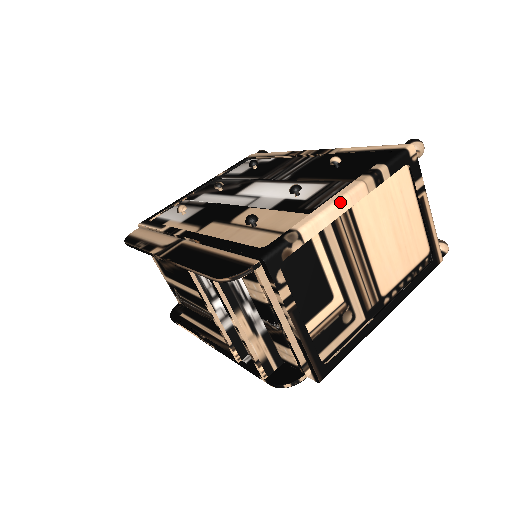
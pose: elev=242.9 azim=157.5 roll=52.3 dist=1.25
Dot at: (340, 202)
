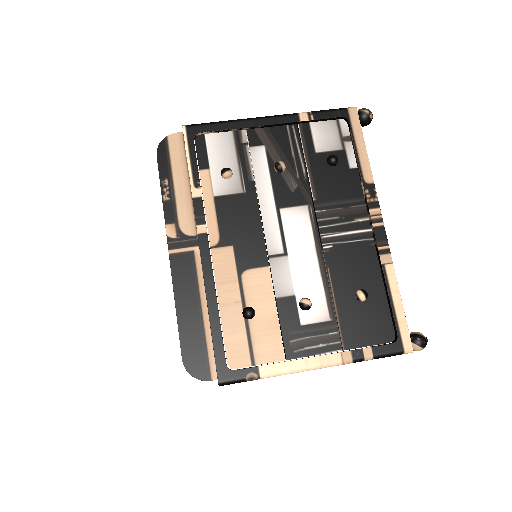
Dot at: occluded
